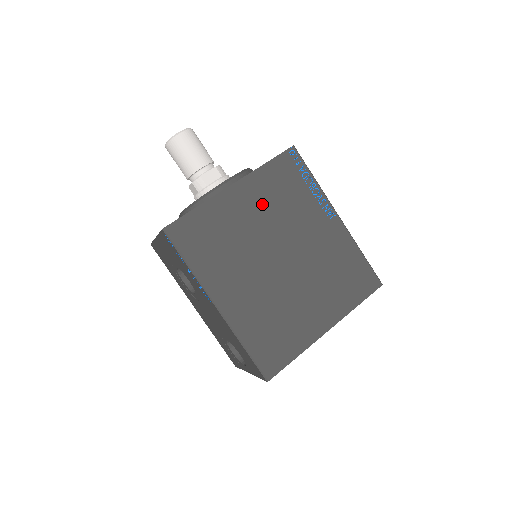
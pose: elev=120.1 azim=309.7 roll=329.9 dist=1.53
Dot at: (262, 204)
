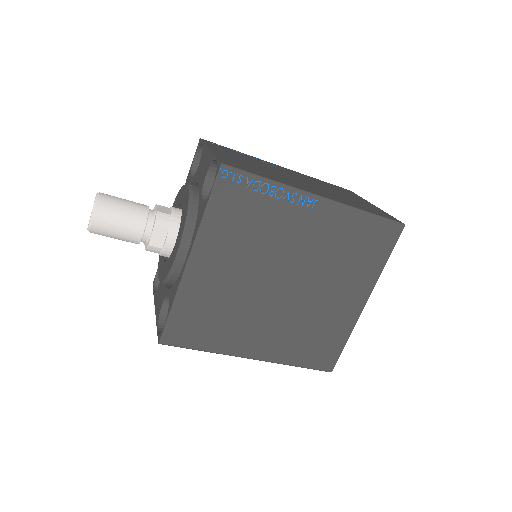
Dot at: (231, 253)
